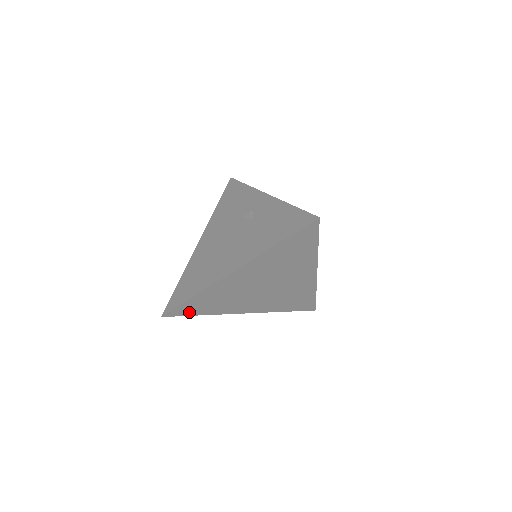
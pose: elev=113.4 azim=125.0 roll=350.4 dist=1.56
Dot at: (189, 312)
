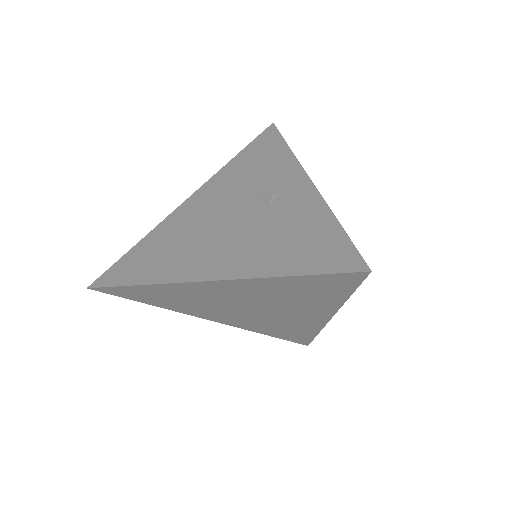
Dot at: (130, 296)
